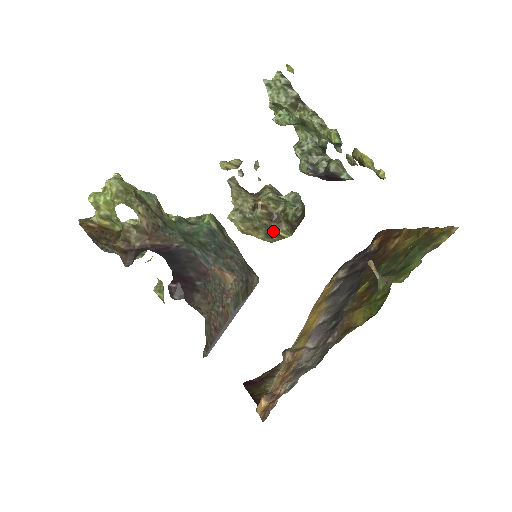
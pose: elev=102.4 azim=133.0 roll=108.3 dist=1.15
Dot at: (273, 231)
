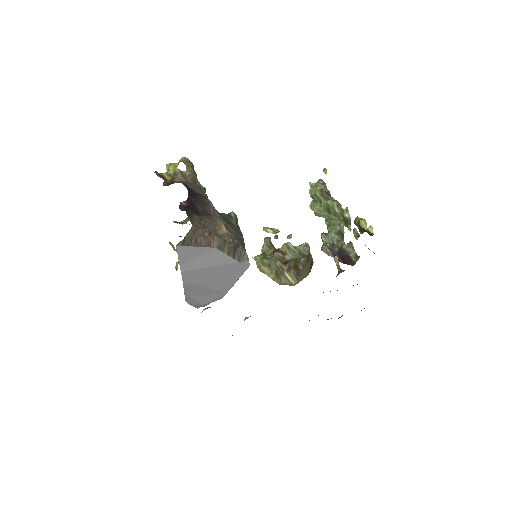
Dot at: (283, 272)
